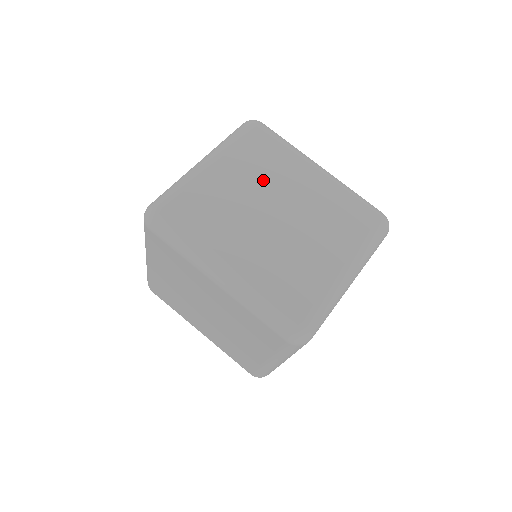
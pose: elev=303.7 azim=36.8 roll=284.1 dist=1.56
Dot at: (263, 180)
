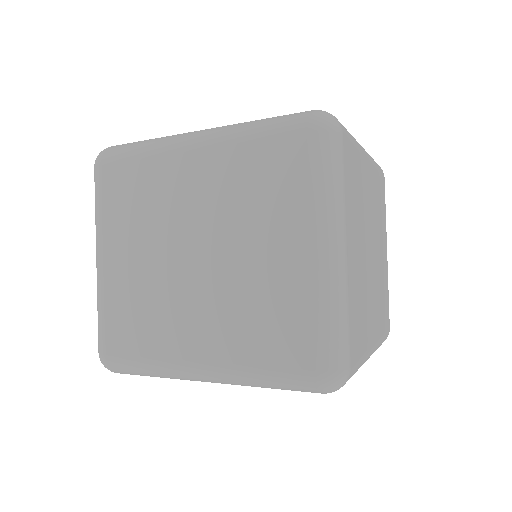
Dot at: (362, 221)
